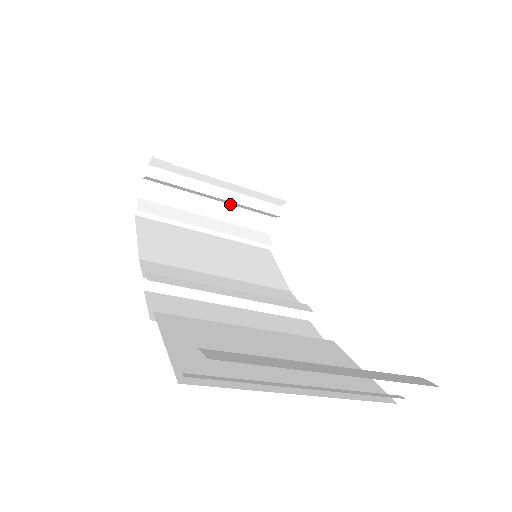
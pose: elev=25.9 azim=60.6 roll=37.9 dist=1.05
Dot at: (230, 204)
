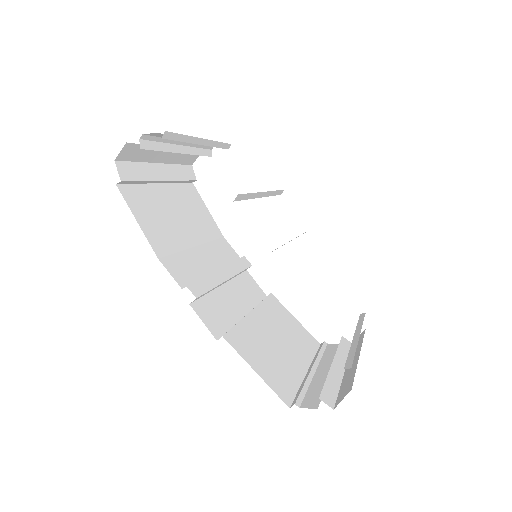
Dot at: occluded
